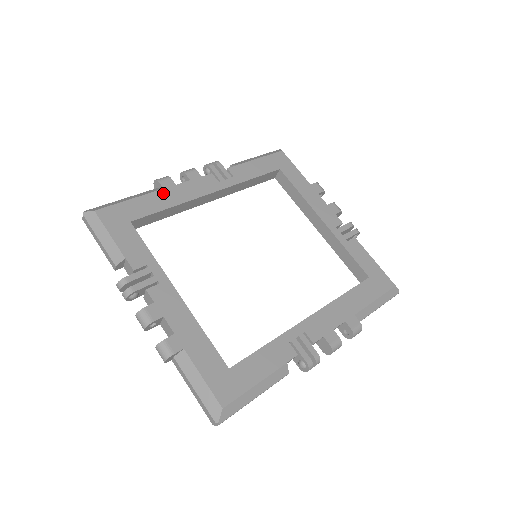
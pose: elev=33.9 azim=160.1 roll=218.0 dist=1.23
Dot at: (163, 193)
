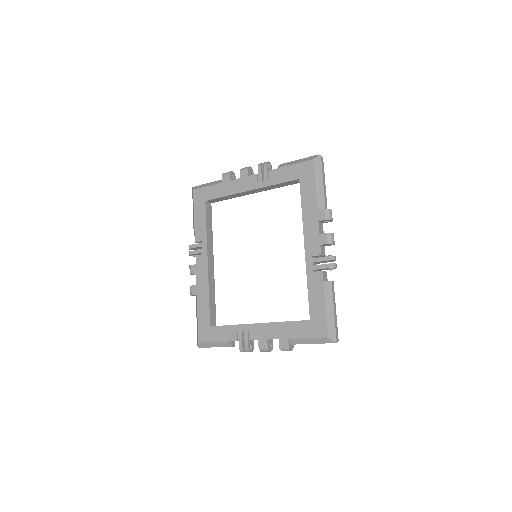
Dot at: (199, 296)
